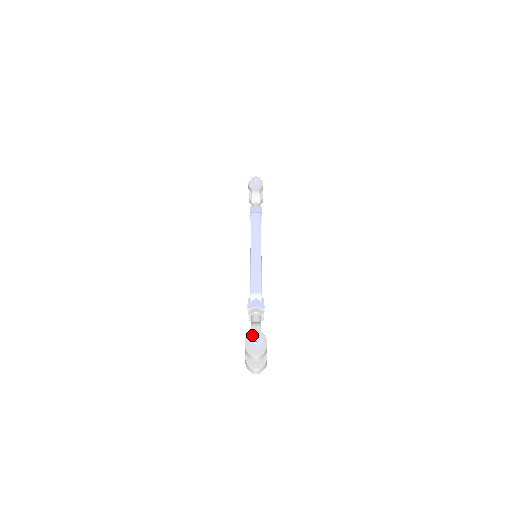
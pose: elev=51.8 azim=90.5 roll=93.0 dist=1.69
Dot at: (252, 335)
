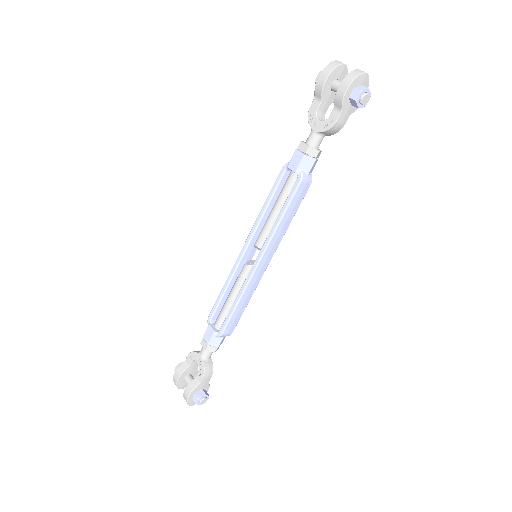
Dot at: (202, 401)
